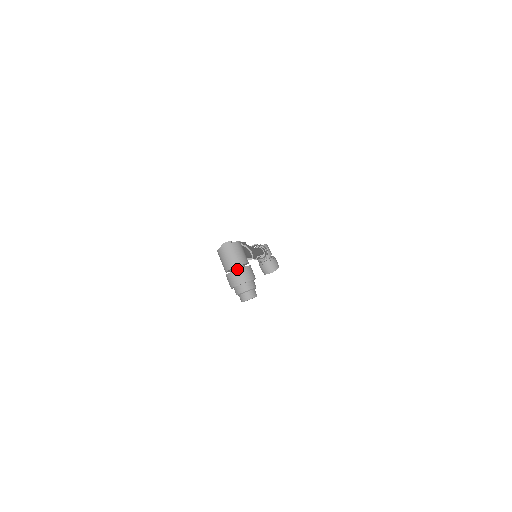
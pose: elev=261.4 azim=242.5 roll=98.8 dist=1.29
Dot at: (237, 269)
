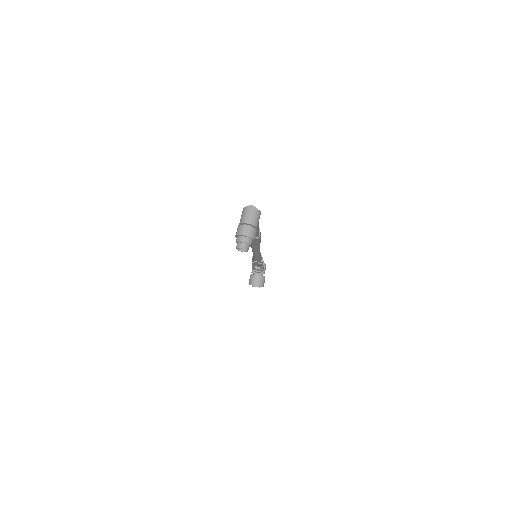
Dot at: (248, 225)
